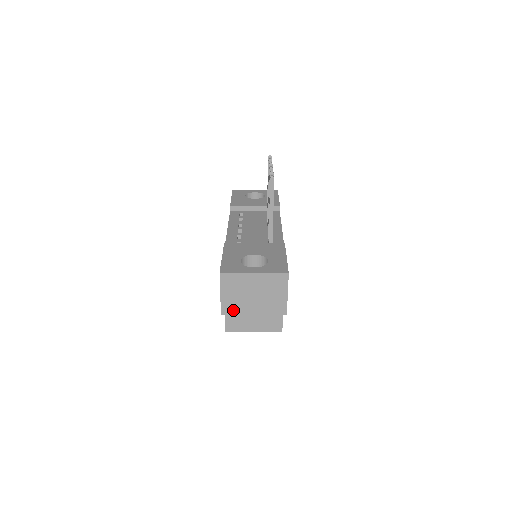
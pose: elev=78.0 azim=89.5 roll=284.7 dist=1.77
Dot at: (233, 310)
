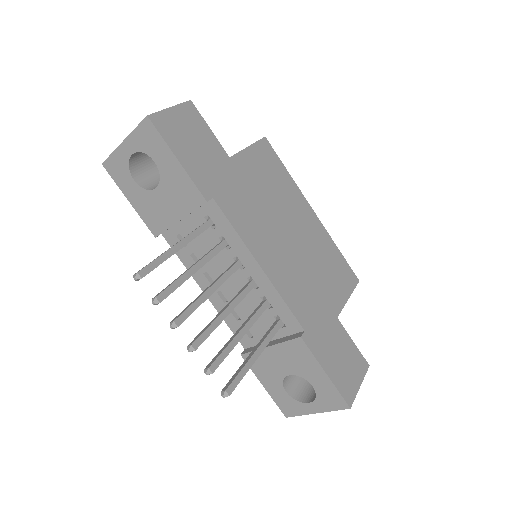
Dot at: occluded
